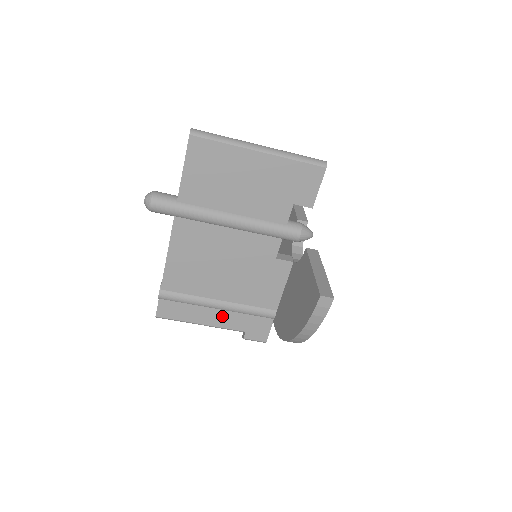
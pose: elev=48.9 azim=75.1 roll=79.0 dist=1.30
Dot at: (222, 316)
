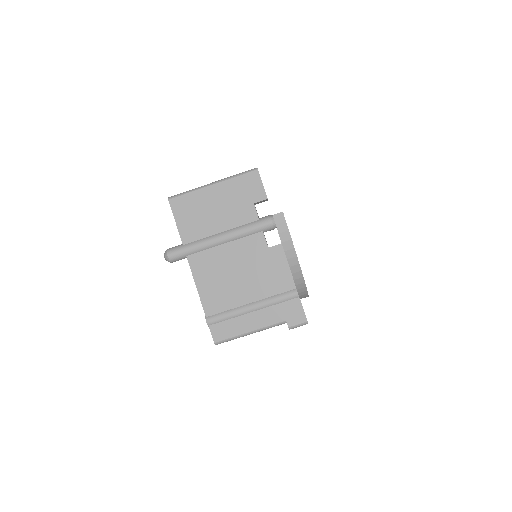
Dot at: (260, 316)
